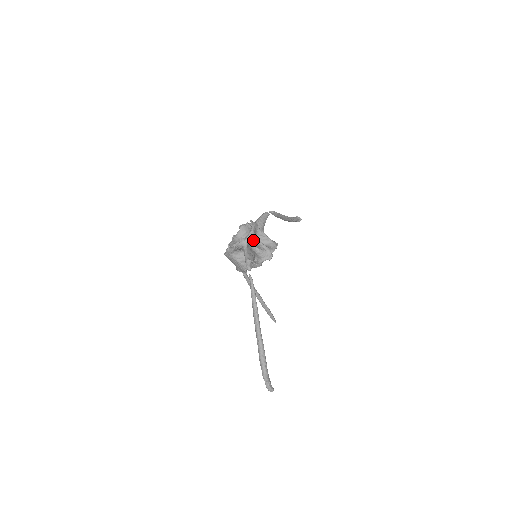
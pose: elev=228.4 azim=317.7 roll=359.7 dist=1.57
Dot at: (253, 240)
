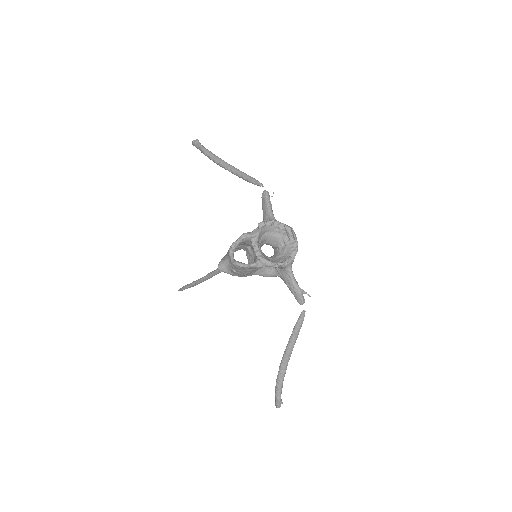
Dot at: occluded
